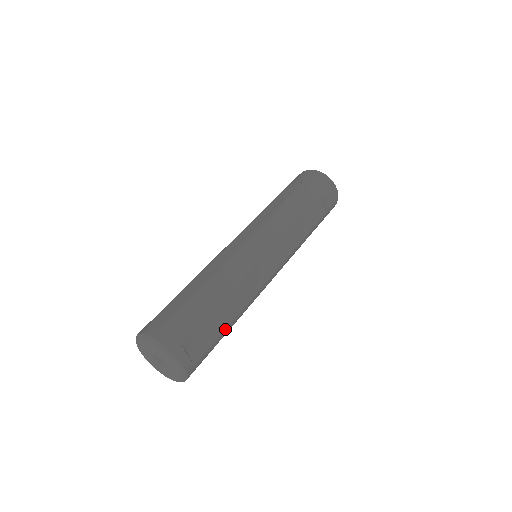
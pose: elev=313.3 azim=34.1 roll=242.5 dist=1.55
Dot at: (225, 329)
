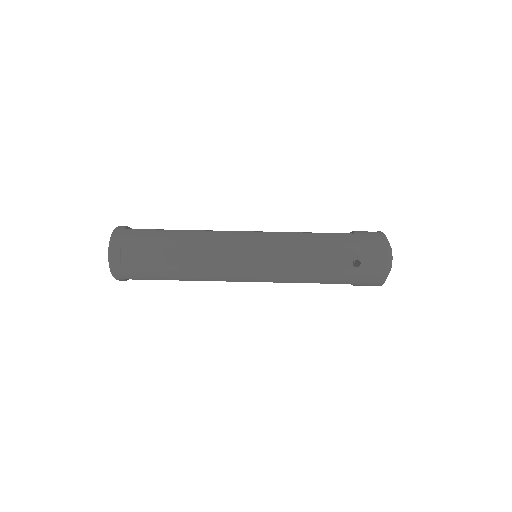
Dot at: occluded
